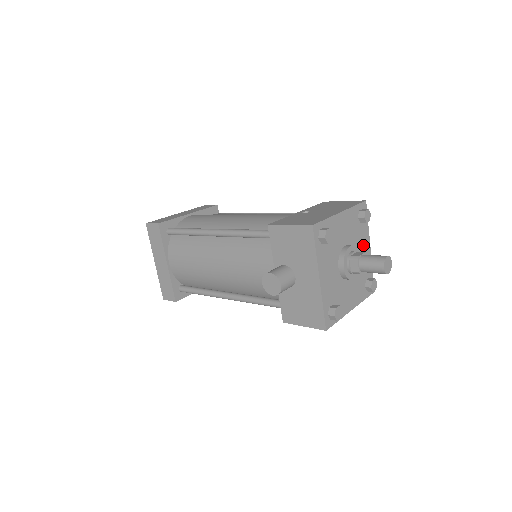
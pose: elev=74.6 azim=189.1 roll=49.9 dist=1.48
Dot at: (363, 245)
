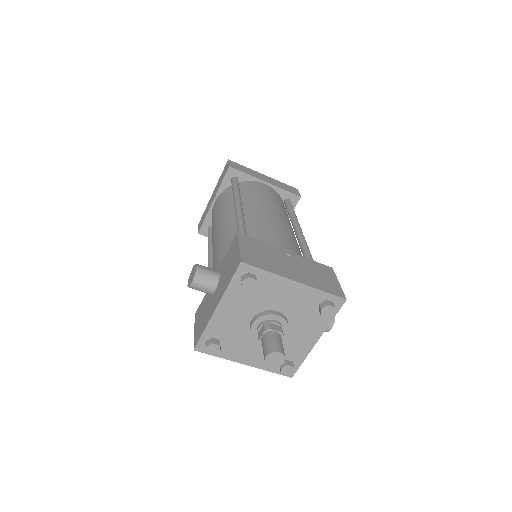
Dot at: (307, 331)
